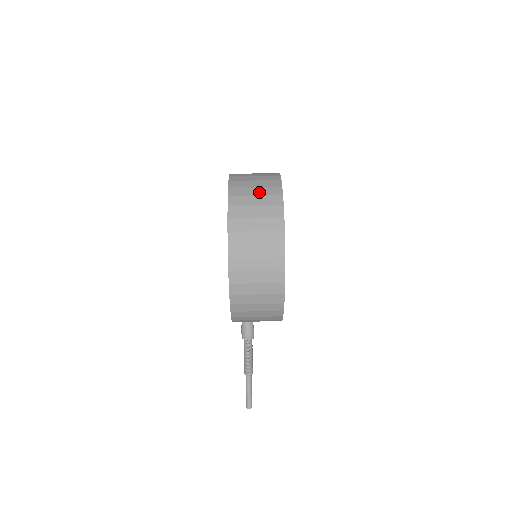
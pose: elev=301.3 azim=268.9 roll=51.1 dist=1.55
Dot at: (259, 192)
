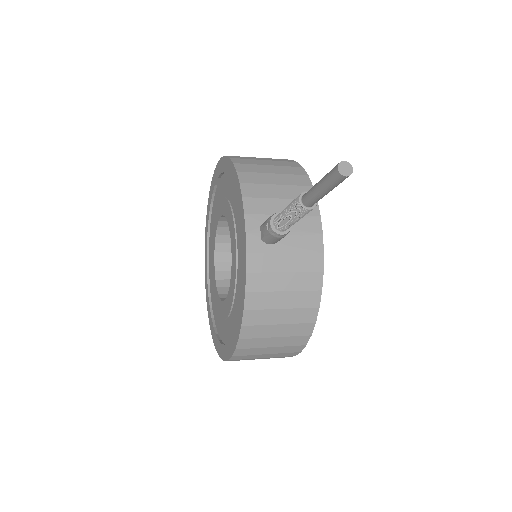
Dot at: occluded
